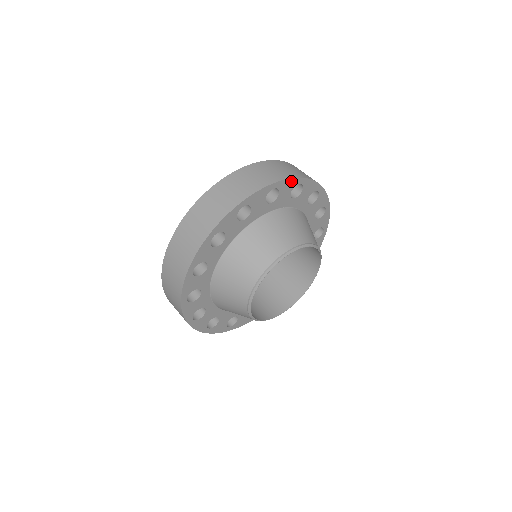
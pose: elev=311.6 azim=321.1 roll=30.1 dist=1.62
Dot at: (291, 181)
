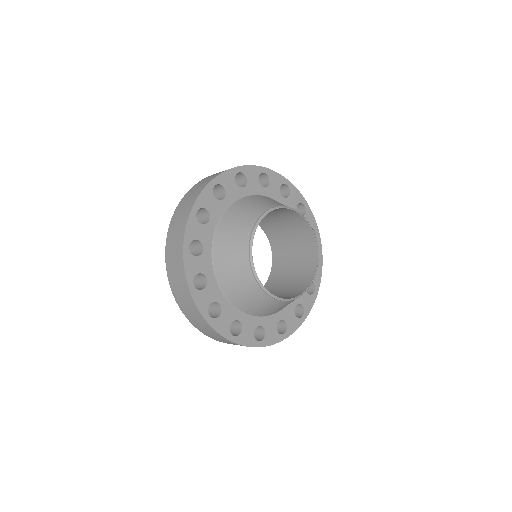
Dot at: (313, 220)
